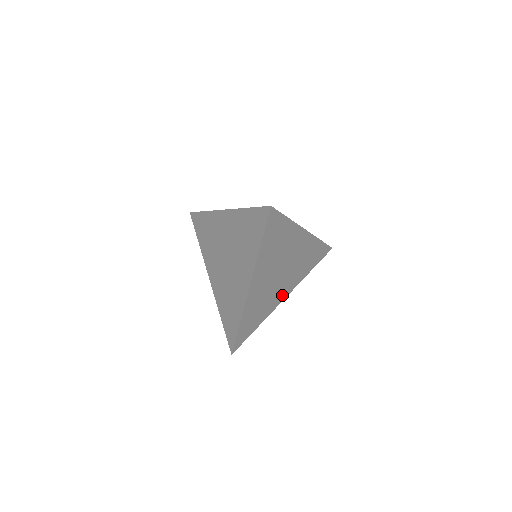
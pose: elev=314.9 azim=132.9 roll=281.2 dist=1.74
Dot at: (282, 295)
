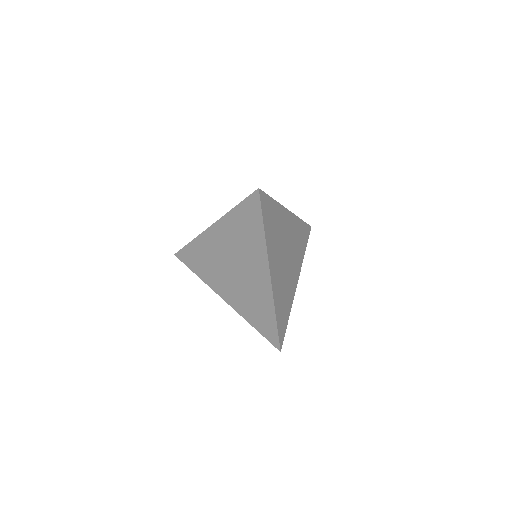
Dot at: (294, 281)
